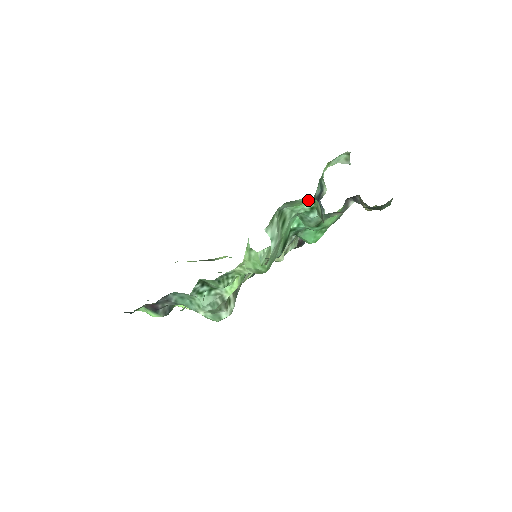
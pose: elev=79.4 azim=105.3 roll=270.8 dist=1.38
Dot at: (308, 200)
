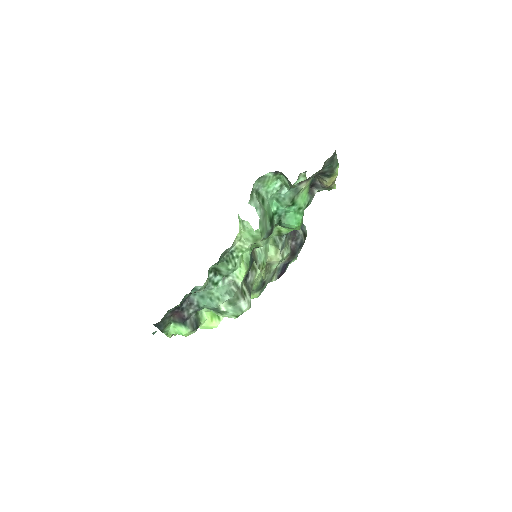
Dot at: (273, 173)
